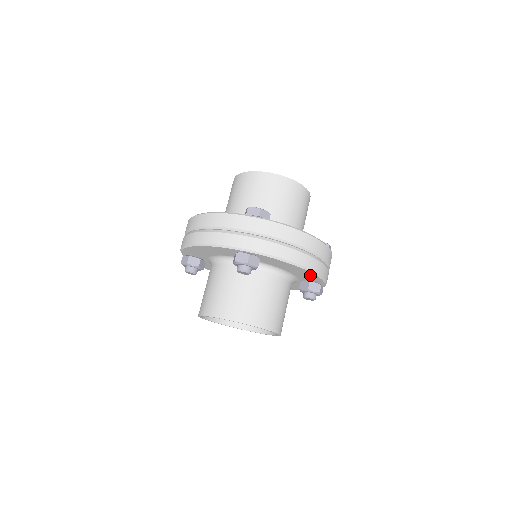
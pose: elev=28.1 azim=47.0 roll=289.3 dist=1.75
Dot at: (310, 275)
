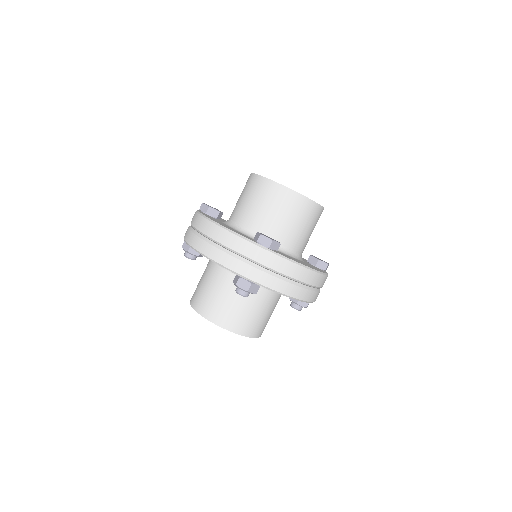
Dot at: occluded
